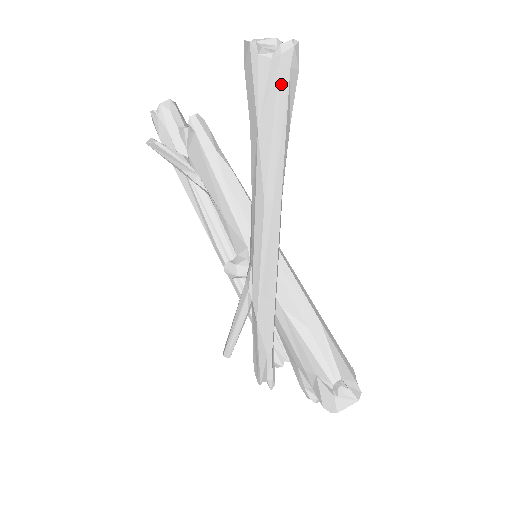
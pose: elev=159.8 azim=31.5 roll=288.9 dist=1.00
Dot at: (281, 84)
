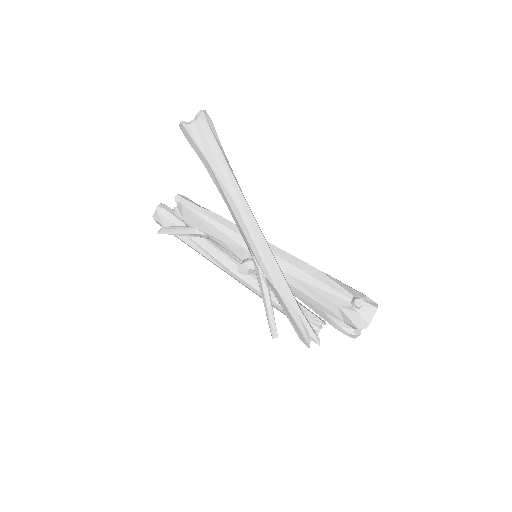
Dot at: (206, 131)
